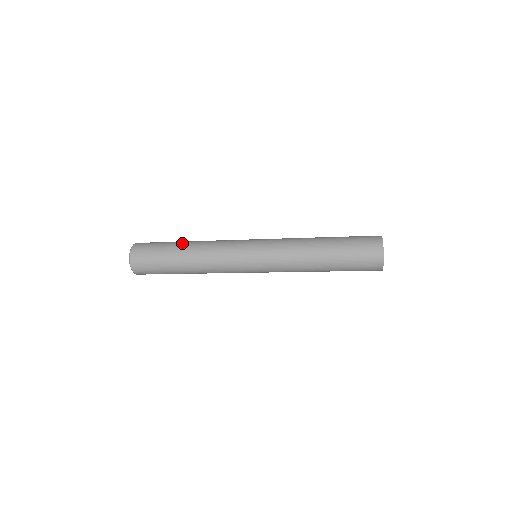
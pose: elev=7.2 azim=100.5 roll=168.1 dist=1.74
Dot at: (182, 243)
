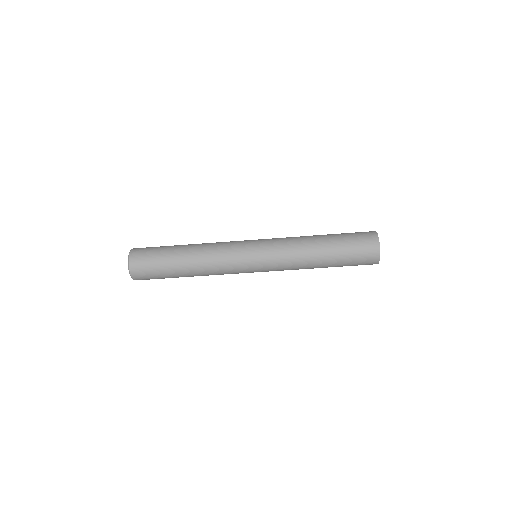
Dot at: occluded
